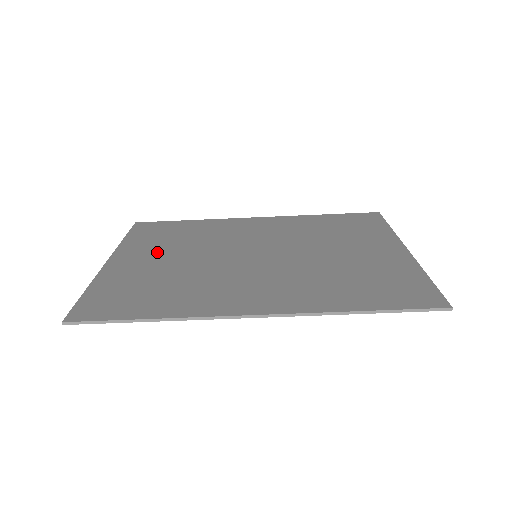
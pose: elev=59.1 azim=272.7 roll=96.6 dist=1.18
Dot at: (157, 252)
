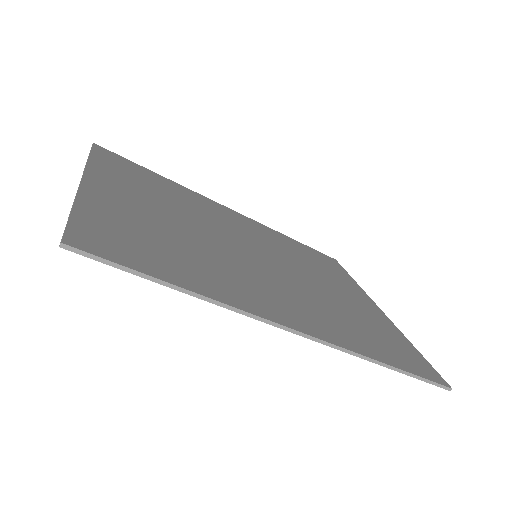
Dot at: (144, 197)
